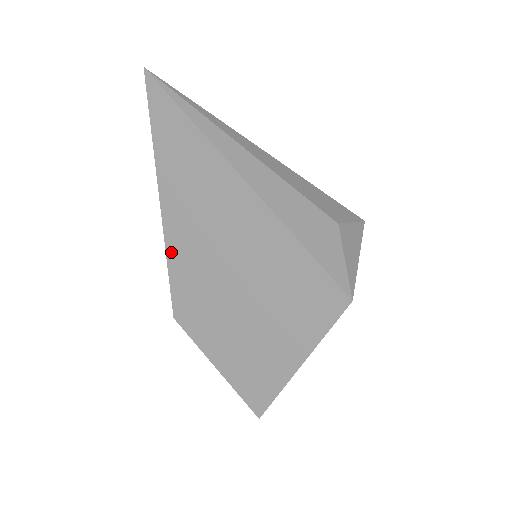
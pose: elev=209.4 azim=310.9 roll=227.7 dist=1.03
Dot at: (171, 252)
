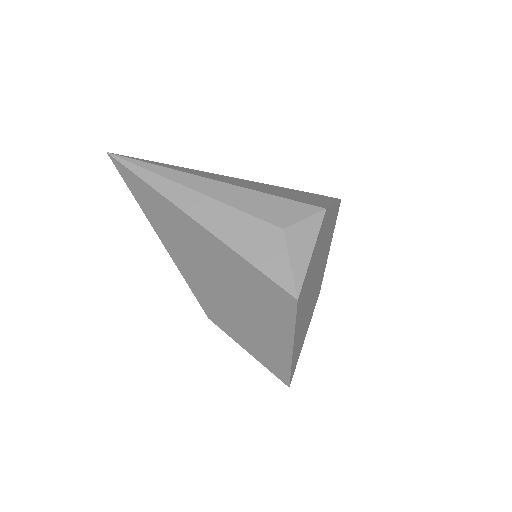
Dot at: (184, 274)
